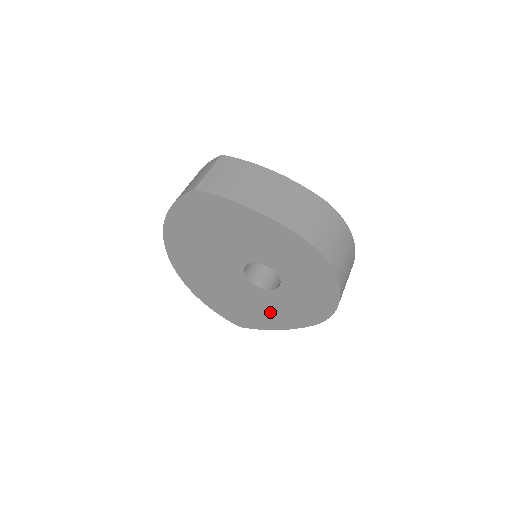
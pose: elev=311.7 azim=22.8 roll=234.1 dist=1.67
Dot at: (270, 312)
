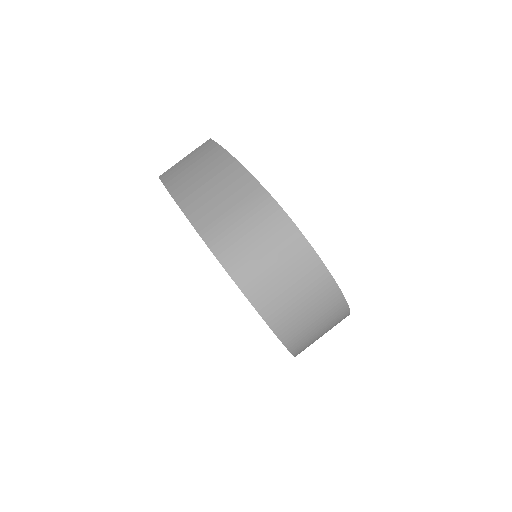
Dot at: occluded
